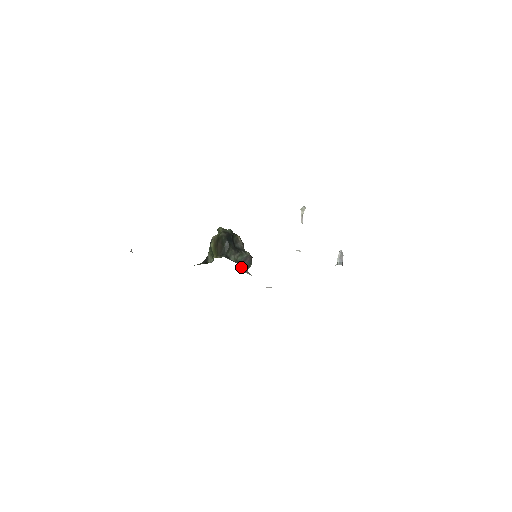
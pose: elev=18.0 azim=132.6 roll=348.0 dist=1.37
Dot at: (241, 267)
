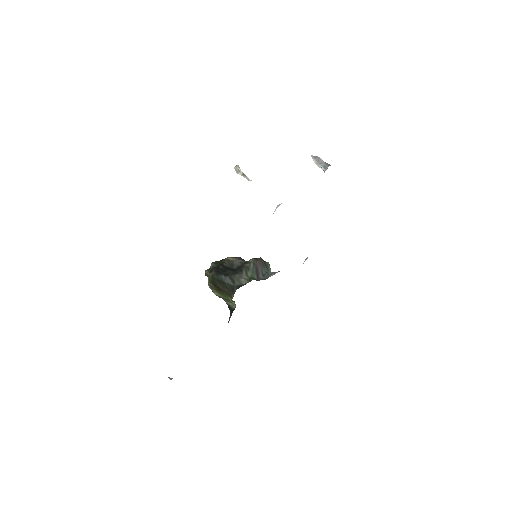
Dot at: (261, 278)
